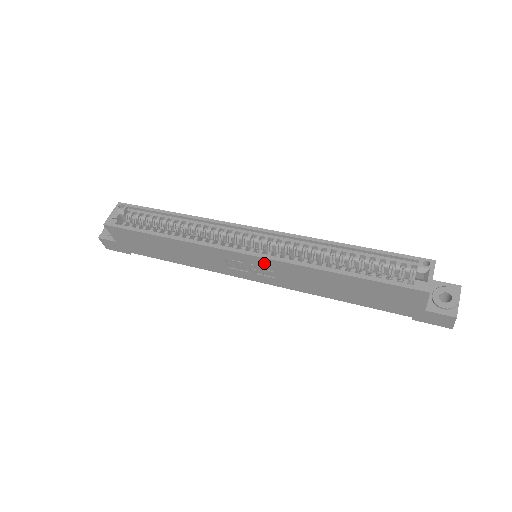
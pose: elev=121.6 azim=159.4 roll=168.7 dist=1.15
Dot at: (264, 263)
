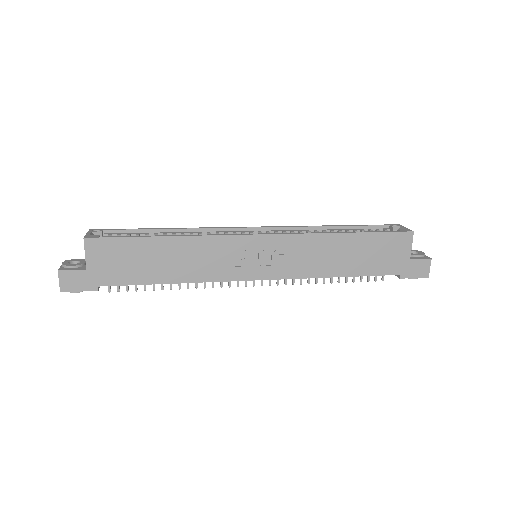
Dot at: (278, 243)
